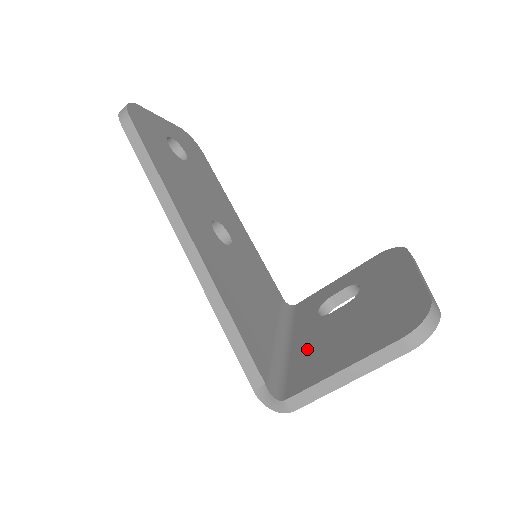
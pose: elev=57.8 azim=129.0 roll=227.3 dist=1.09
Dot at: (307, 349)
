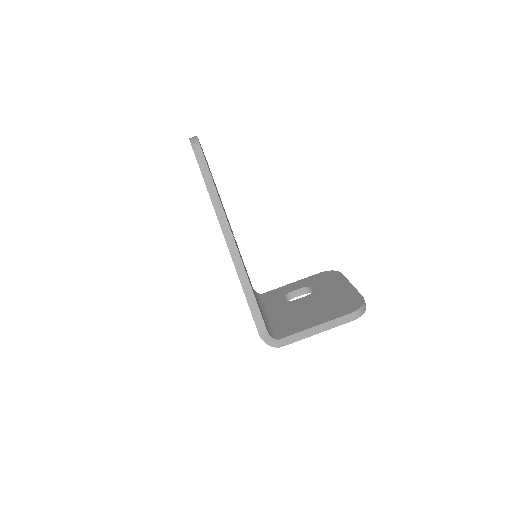
Dot at: (285, 316)
